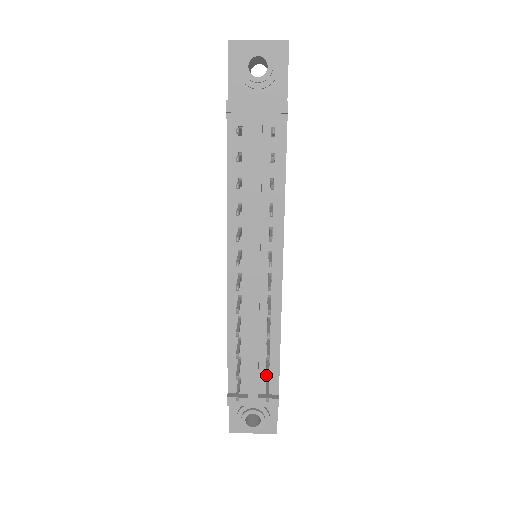
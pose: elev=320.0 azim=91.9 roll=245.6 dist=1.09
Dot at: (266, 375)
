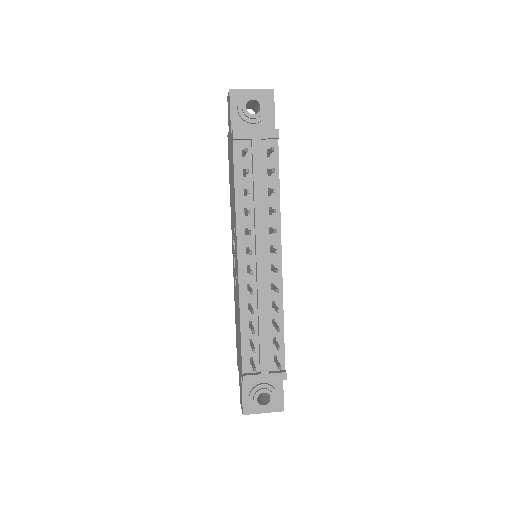
Dot at: (277, 346)
